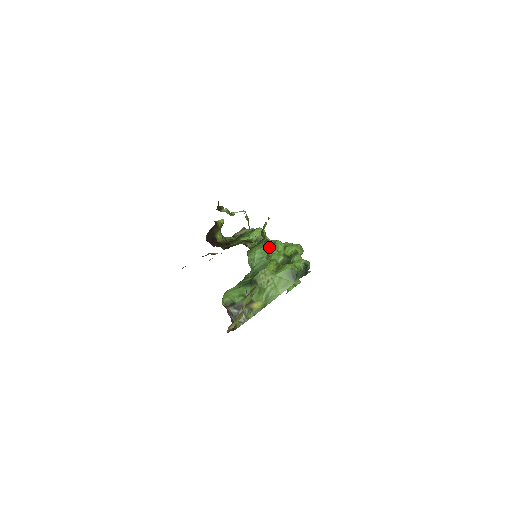
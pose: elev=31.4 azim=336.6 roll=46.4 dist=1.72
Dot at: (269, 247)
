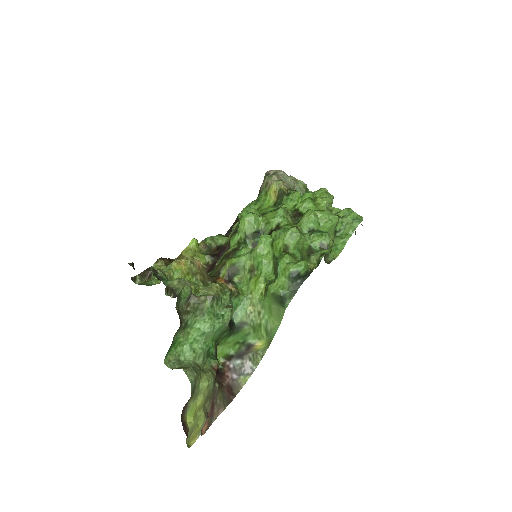
Dot at: (217, 300)
